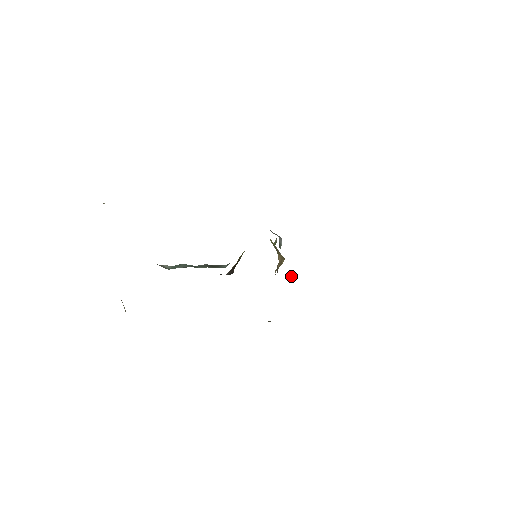
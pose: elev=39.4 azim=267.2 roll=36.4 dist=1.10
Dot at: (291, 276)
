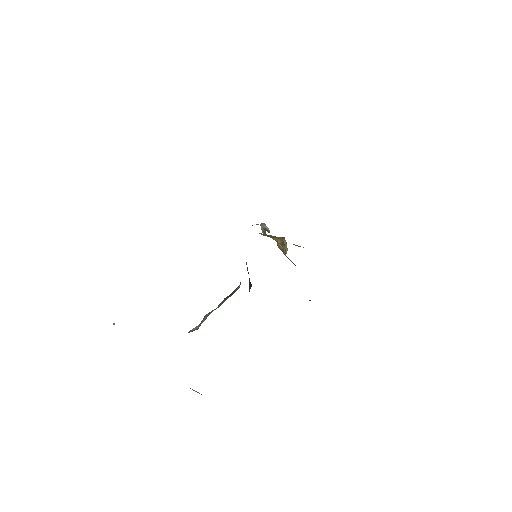
Dot at: occluded
